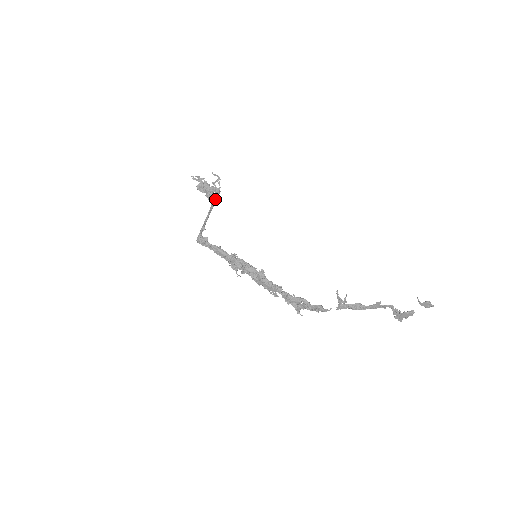
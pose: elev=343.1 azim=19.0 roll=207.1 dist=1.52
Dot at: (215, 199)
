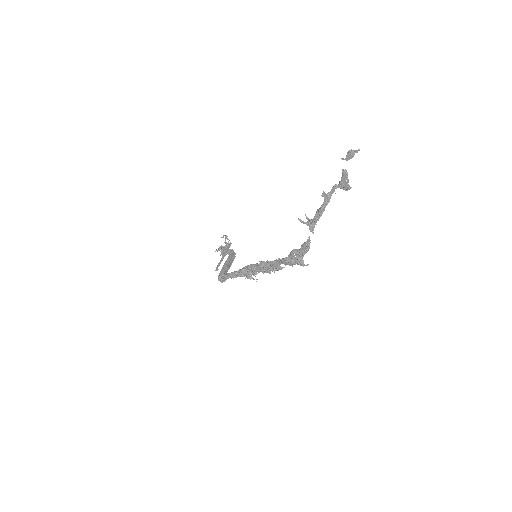
Dot at: (226, 249)
